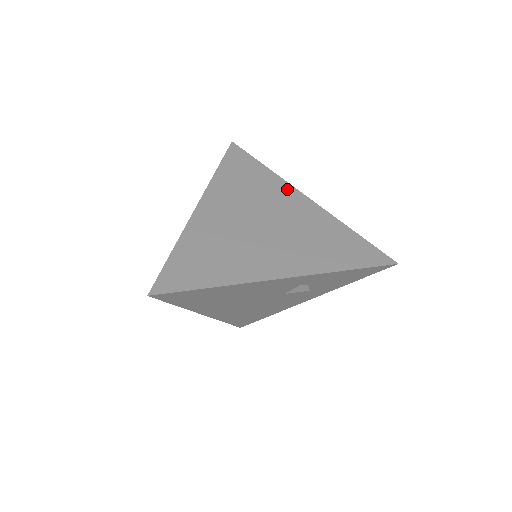
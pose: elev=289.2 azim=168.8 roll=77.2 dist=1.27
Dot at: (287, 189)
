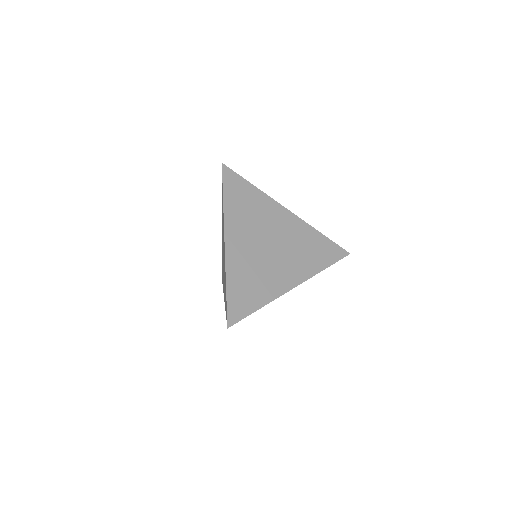
Dot at: (274, 206)
